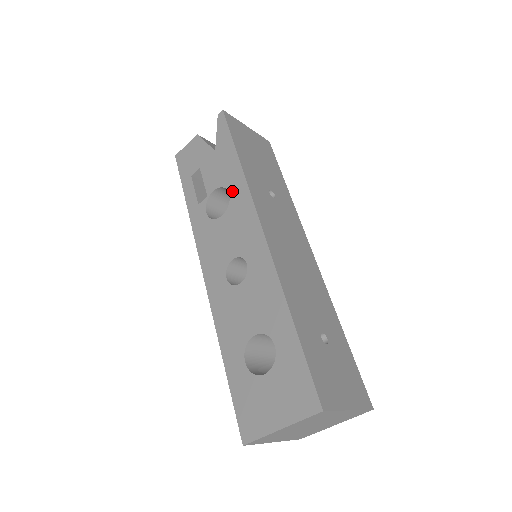
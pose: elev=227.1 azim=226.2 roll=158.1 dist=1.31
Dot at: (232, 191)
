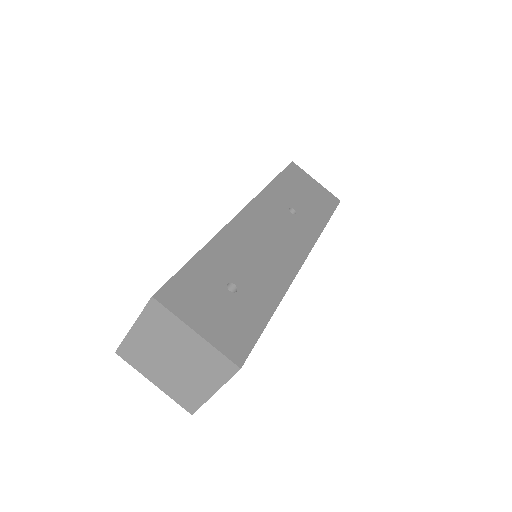
Dot at: occluded
